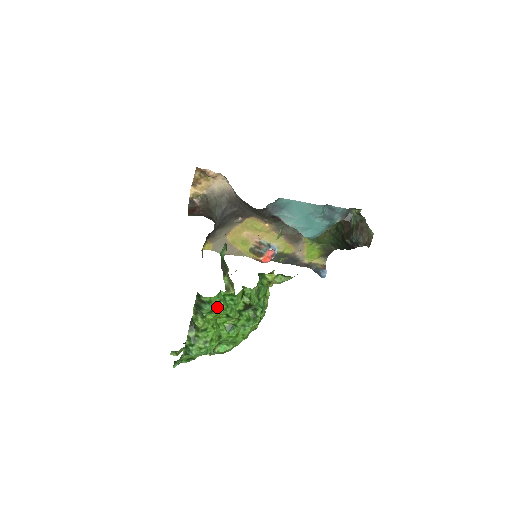
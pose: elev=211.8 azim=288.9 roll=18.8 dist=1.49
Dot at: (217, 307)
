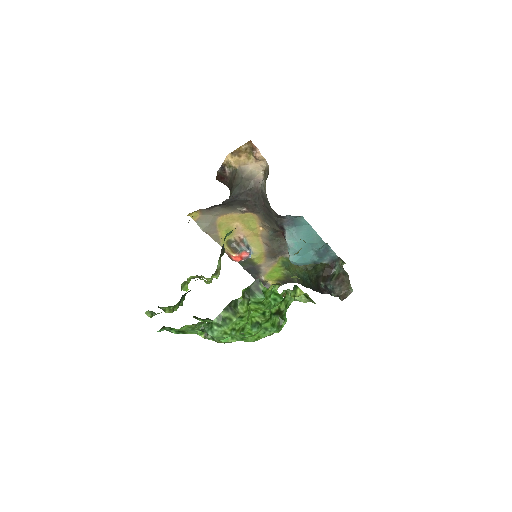
Dot at: (266, 301)
